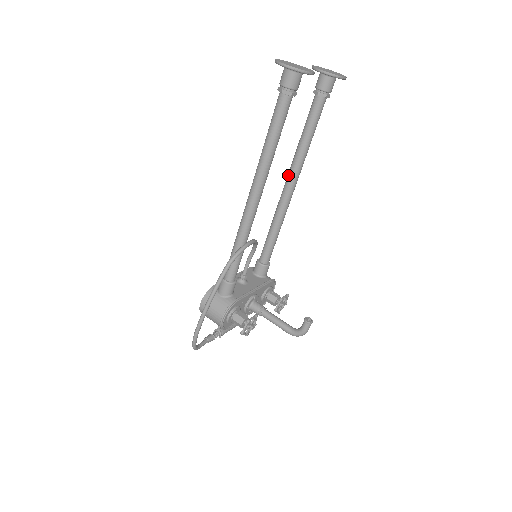
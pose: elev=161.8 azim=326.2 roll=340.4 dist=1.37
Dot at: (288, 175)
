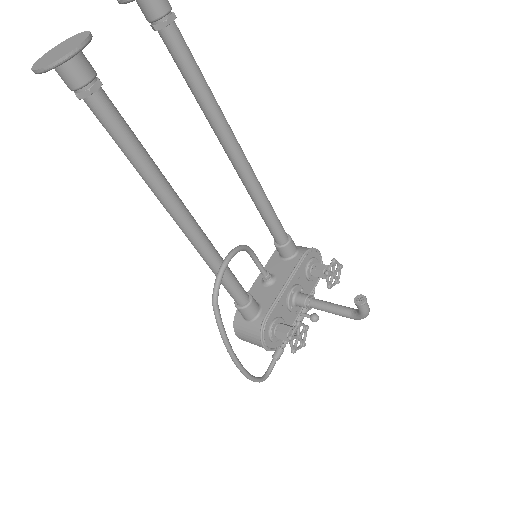
Dot at: occluded
